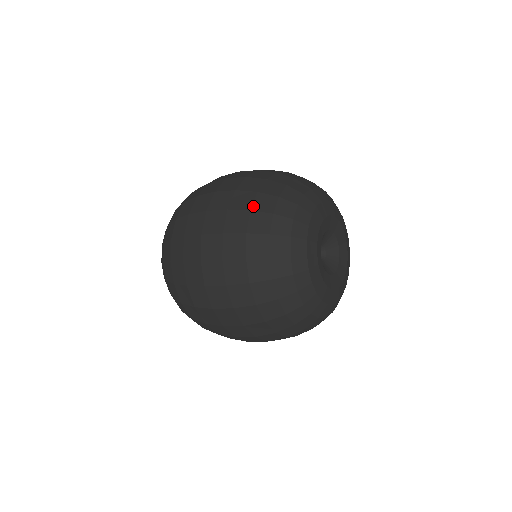
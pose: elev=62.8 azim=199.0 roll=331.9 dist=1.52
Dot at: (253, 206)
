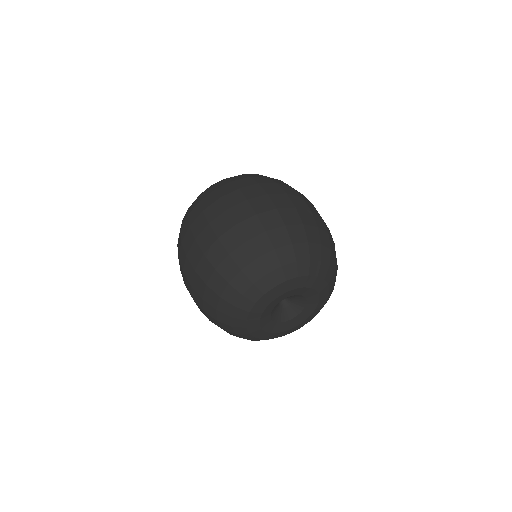
Dot at: (233, 252)
